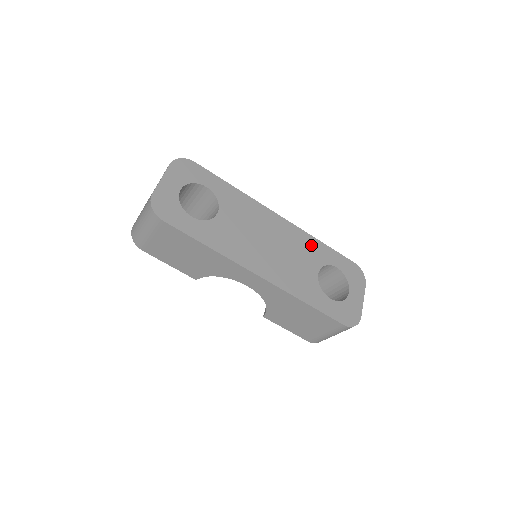
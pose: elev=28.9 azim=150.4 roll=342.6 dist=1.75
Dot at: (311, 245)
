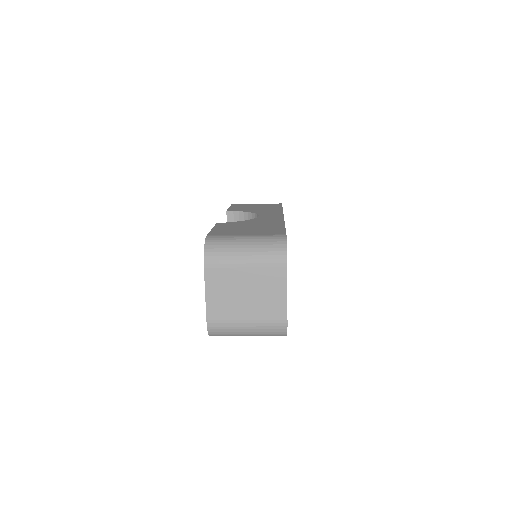
Dot at: occluded
